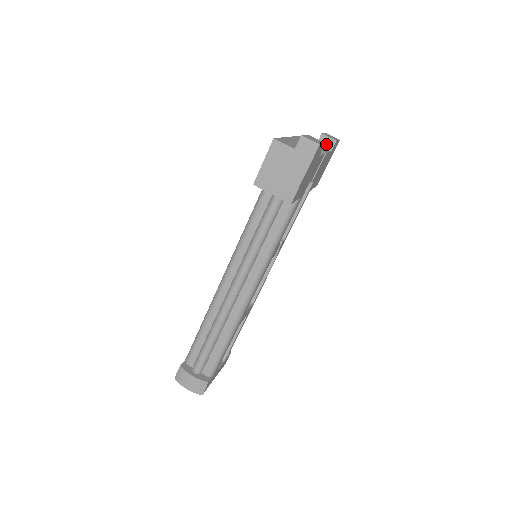
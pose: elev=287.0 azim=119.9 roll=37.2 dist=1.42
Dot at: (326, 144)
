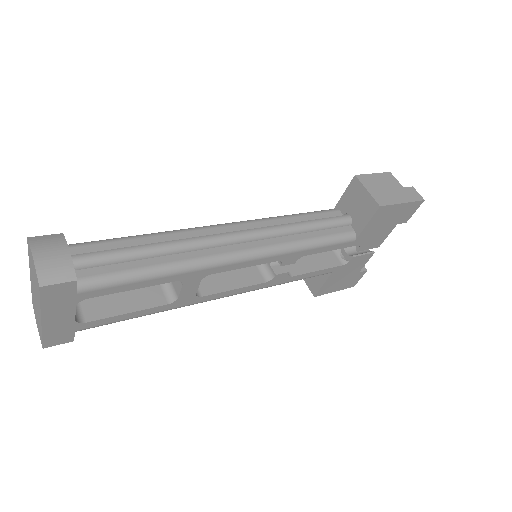
Dot at: occluded
